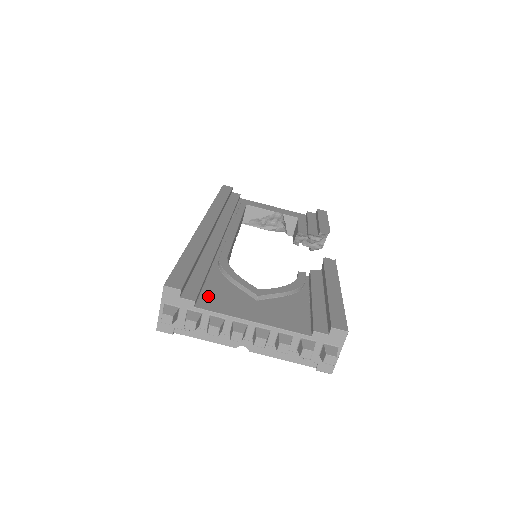
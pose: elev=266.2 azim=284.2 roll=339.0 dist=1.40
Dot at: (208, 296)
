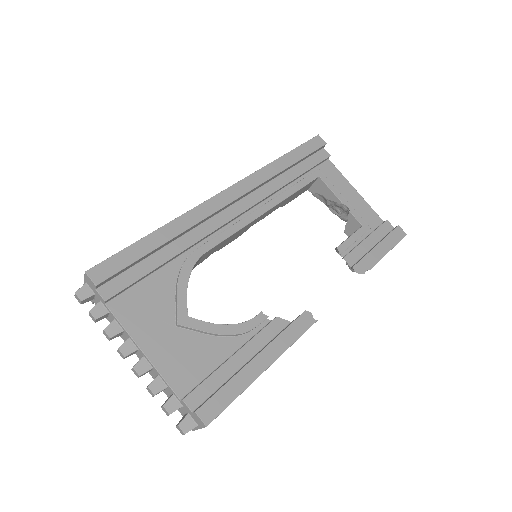
Dot at: (132, 296)
